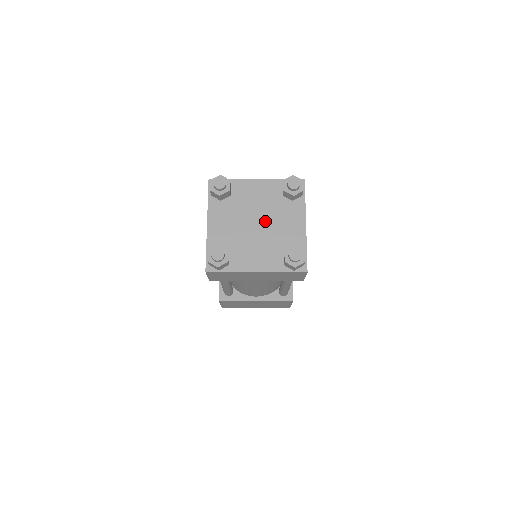
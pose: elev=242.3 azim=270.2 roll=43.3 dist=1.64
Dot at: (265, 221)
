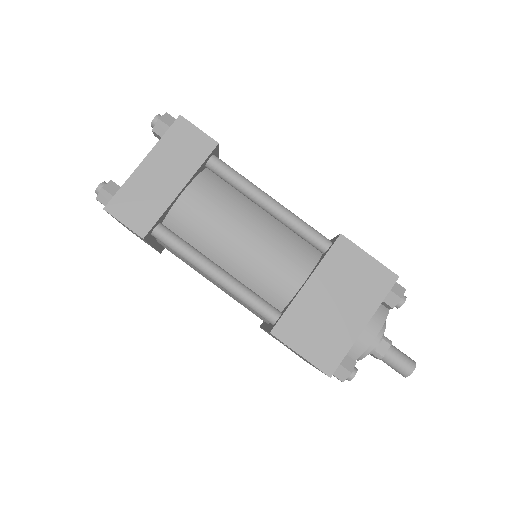
Dot at: occluded
